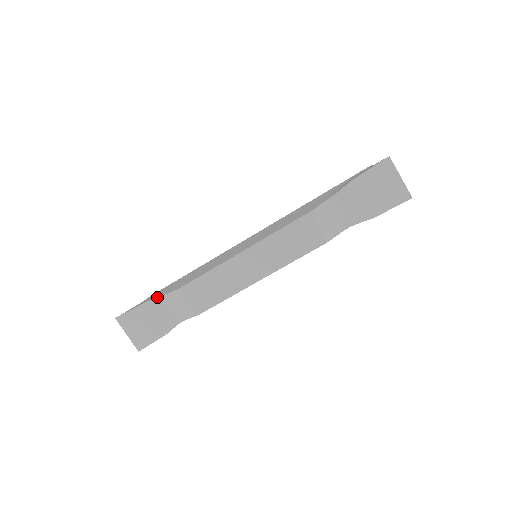
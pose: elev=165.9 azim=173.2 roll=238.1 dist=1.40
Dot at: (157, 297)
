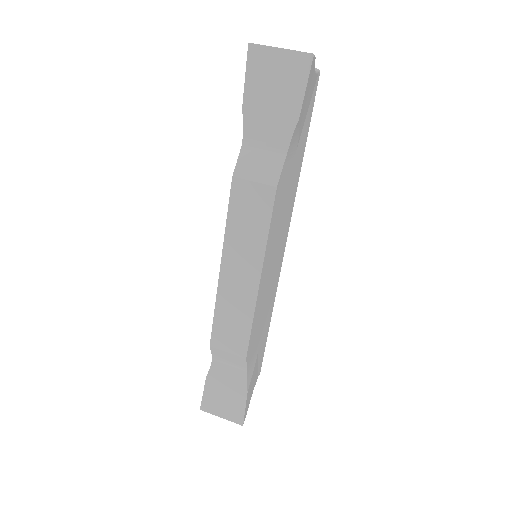
Dot at: (210, 366)
